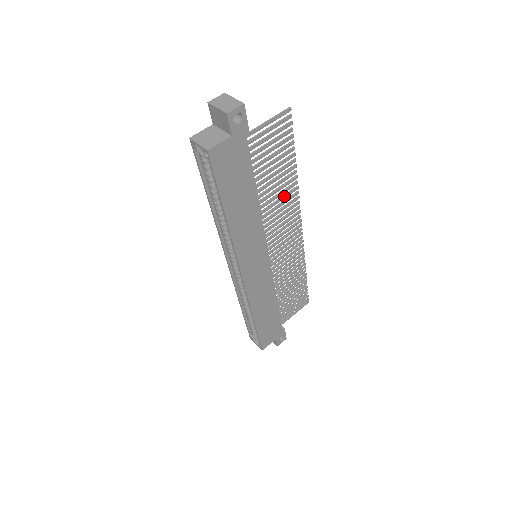
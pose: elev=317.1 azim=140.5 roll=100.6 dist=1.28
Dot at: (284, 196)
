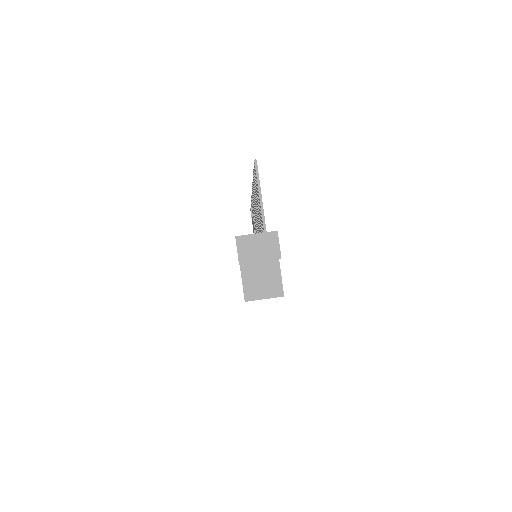
Dot at: occluded
